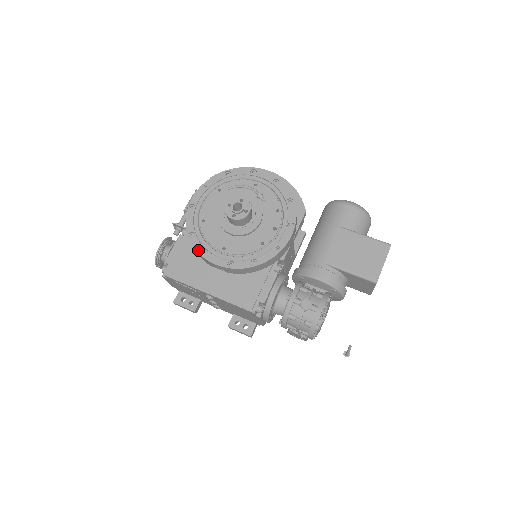
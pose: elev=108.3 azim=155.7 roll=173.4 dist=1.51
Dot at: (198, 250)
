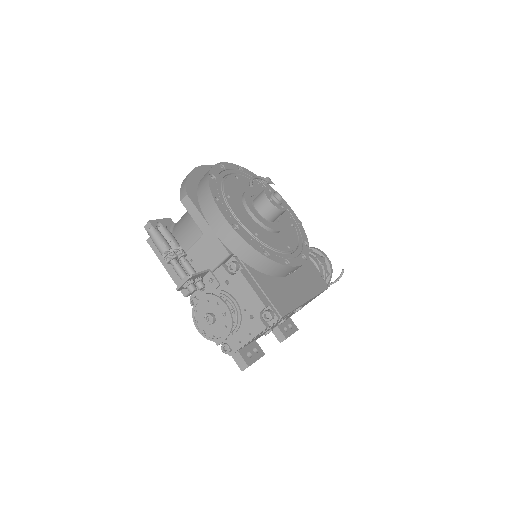
Dot at: (284, 263)
